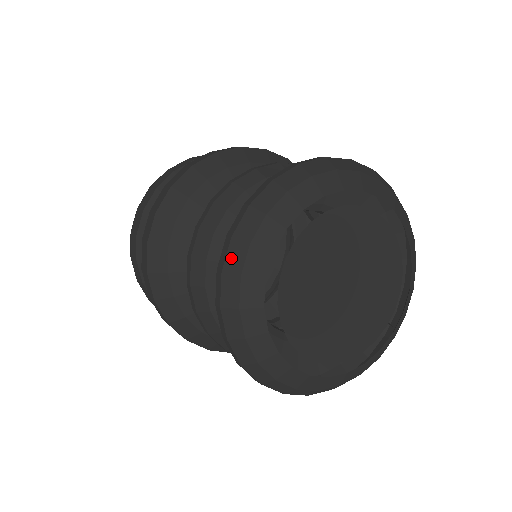
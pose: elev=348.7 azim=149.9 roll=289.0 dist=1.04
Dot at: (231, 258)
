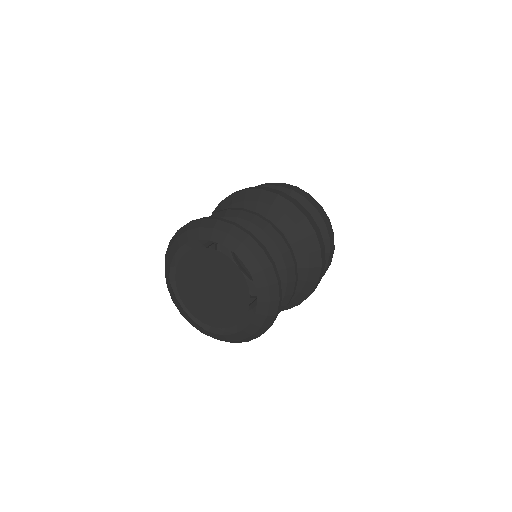
Dot at: (167, 250)
